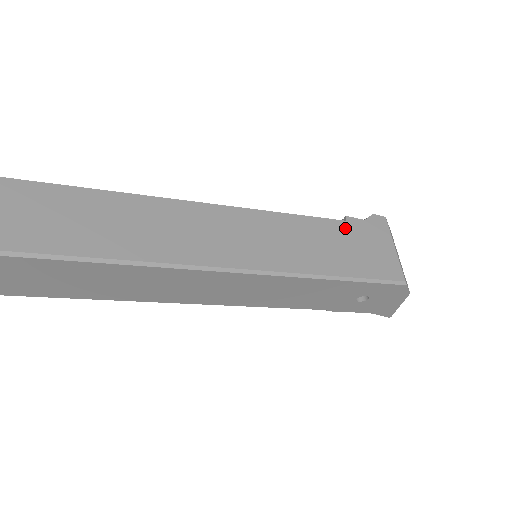
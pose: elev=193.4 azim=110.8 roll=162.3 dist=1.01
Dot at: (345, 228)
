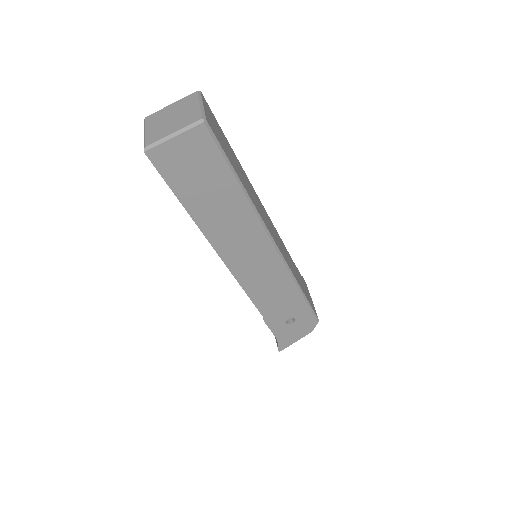
Dot at: (298, 272)
